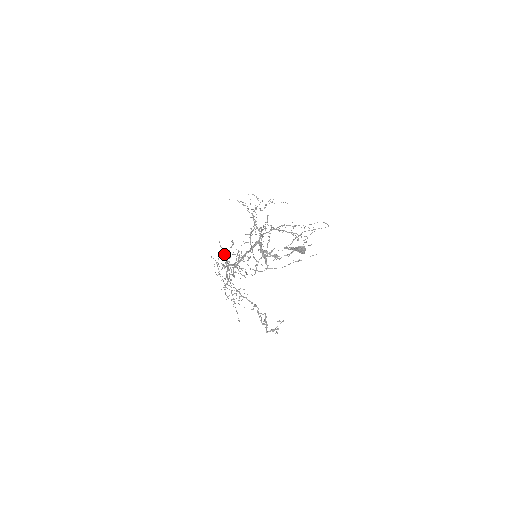
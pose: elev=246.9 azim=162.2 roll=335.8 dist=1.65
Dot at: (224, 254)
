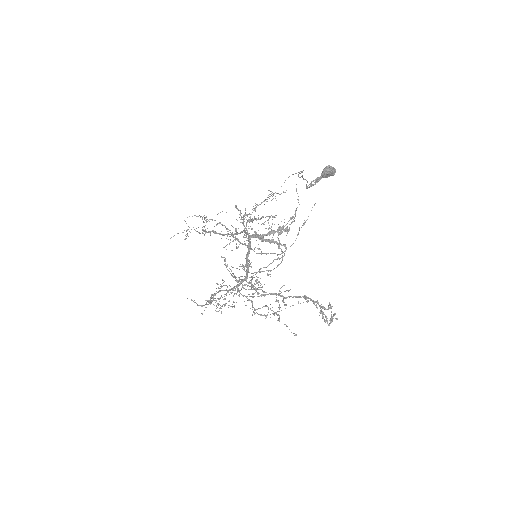
Dot at: (211, 294)
